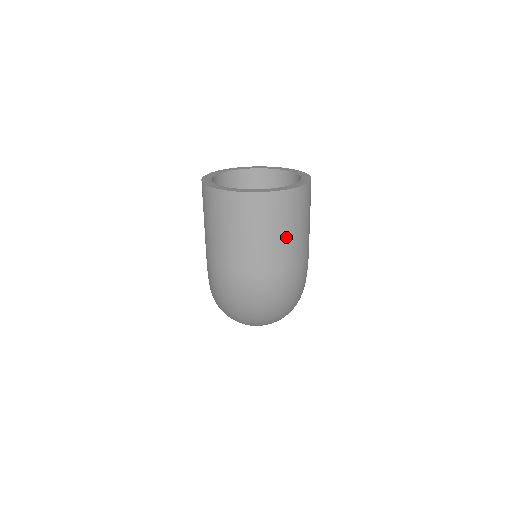
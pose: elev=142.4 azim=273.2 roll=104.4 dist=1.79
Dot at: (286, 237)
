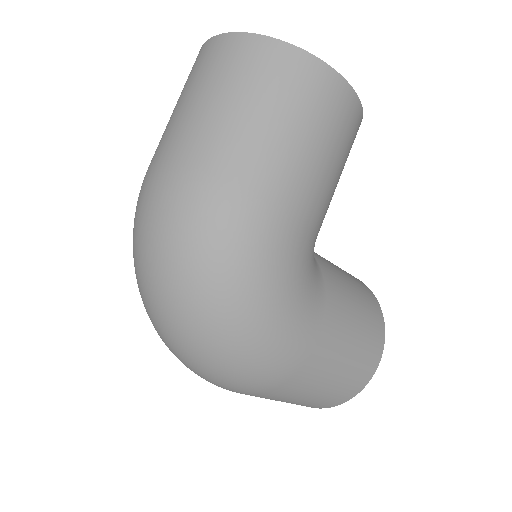
Dot at: (222, 112)
